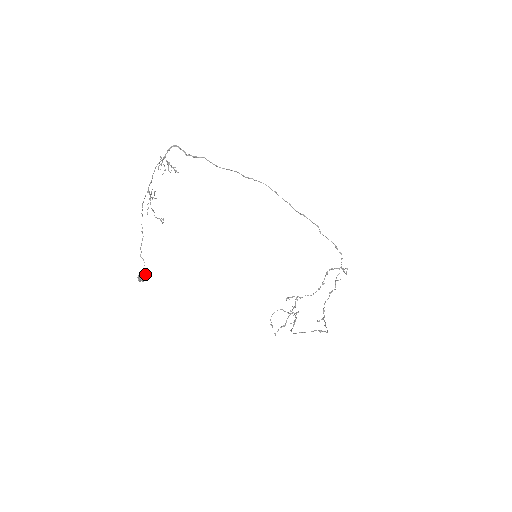
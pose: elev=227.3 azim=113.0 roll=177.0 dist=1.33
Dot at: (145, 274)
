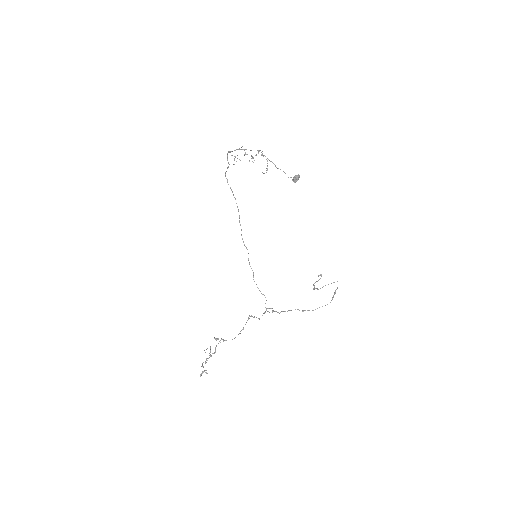
Dot at: occluded
